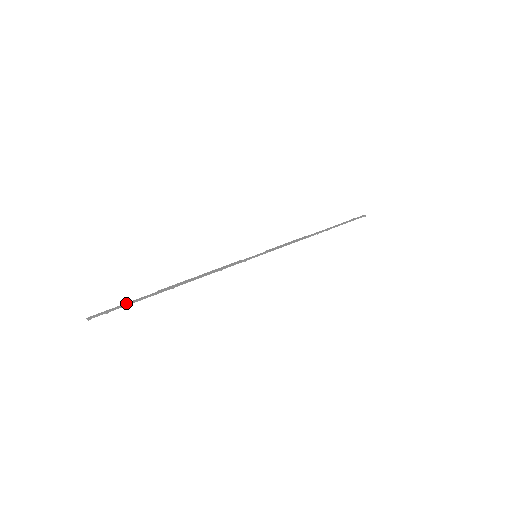
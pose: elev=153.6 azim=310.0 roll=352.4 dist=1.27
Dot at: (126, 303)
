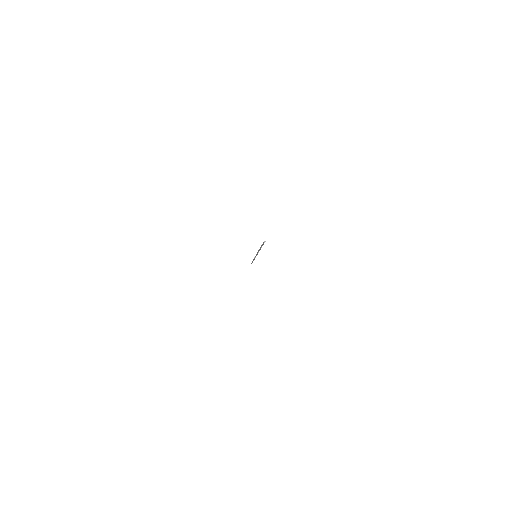
Dot at: (261, 245)
